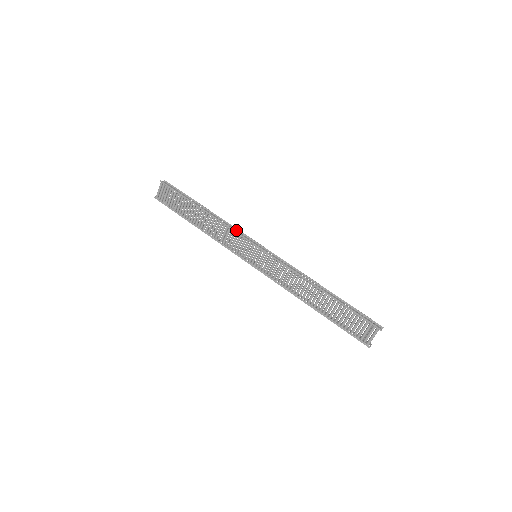
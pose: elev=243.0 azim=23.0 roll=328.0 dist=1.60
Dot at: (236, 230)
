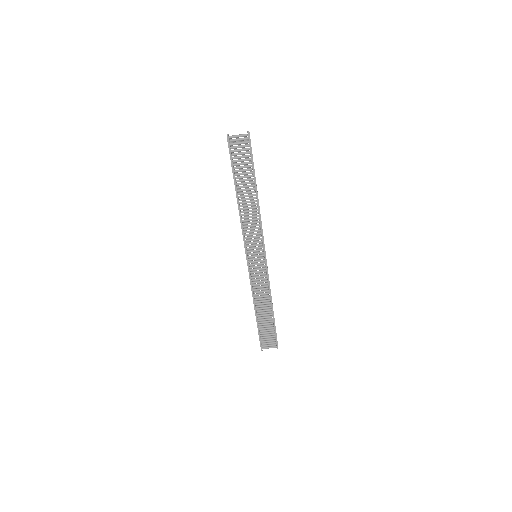
Dot at: occluded
